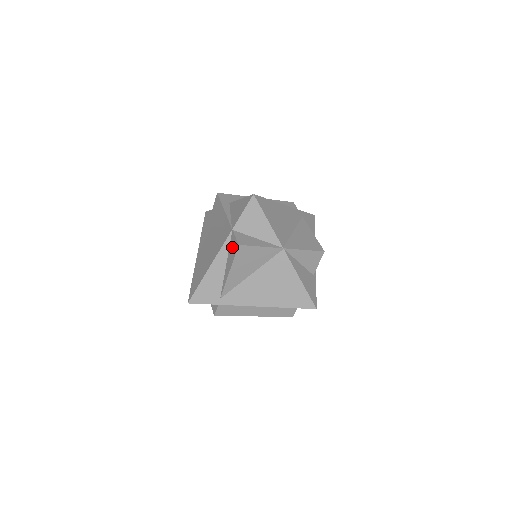
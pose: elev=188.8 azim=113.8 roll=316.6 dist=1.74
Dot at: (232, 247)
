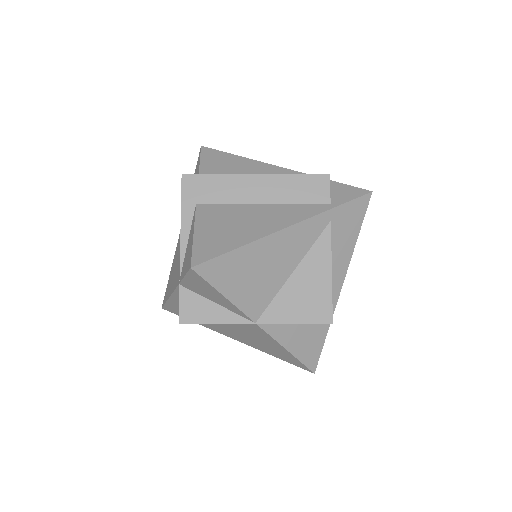
Dot at: occluded
